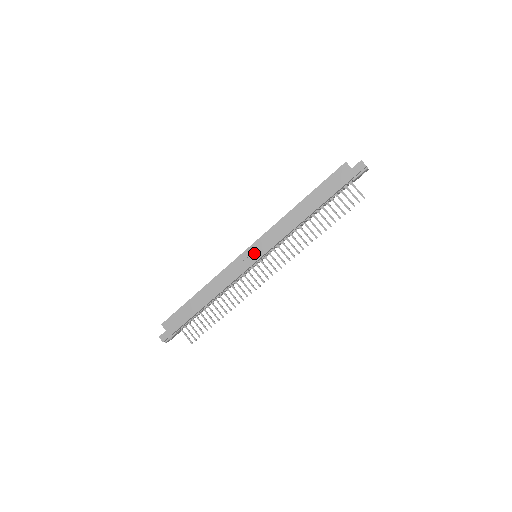
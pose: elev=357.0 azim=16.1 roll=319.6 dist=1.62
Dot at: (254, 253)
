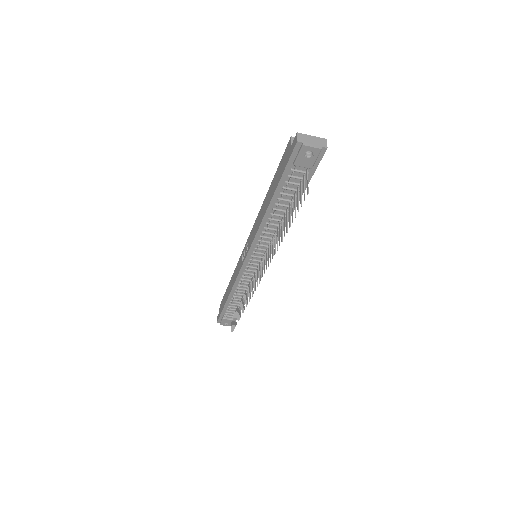
Dot at: (246, 250)
